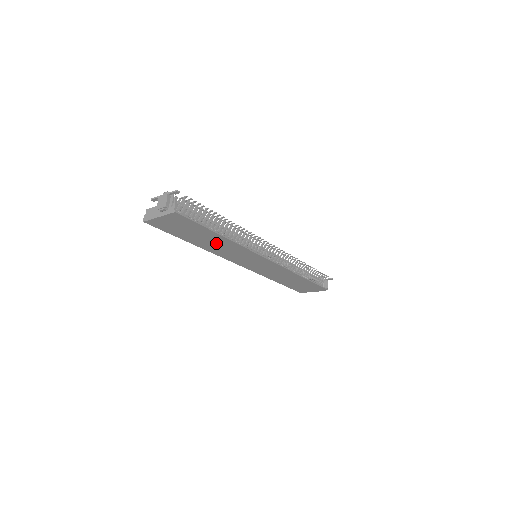
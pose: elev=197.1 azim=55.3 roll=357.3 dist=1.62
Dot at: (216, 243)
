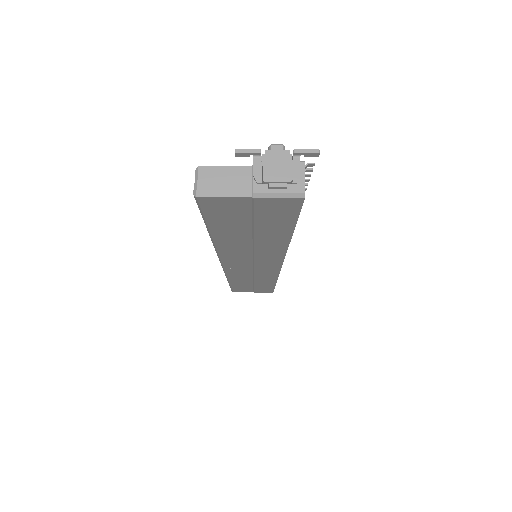
Dot at: (257, 243)
